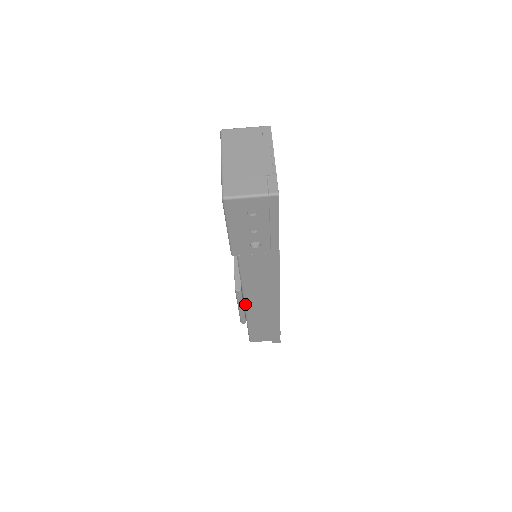
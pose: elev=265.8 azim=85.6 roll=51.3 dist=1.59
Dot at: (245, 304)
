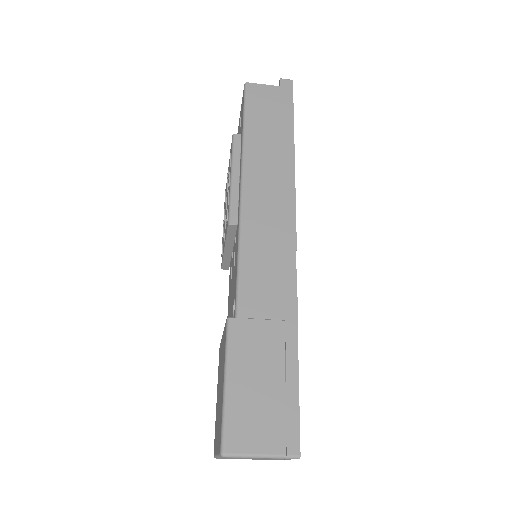
Dot at: occluded
